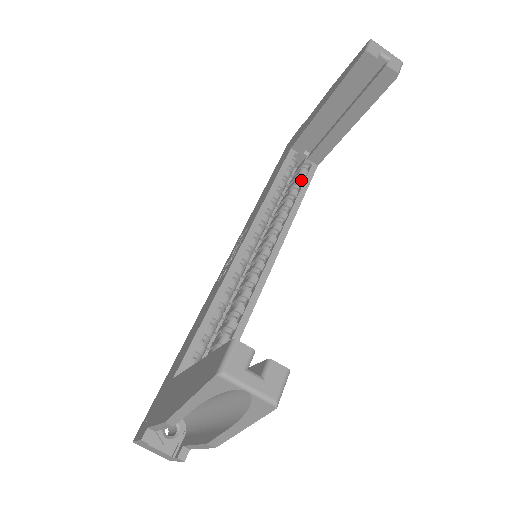
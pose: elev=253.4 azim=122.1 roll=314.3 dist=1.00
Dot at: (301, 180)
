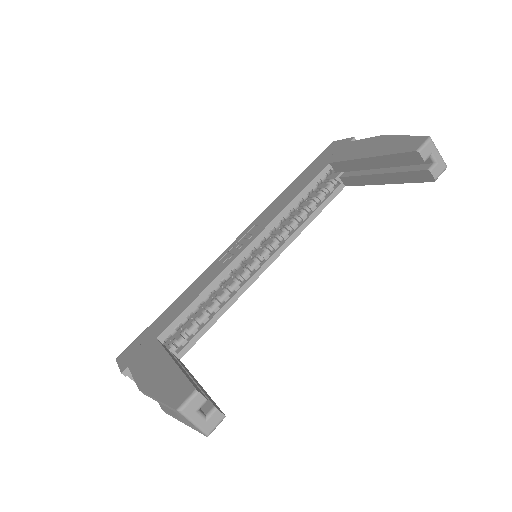
Dot at: (324, 196)
